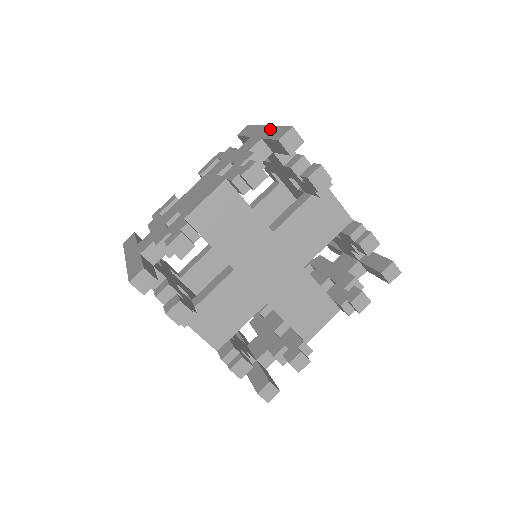
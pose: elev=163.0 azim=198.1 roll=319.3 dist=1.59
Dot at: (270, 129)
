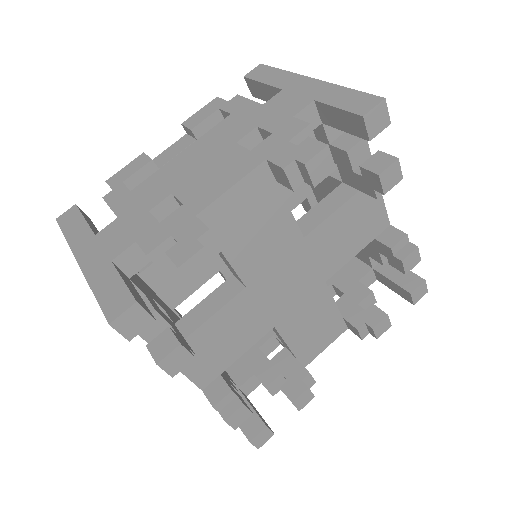
Dot at: (326, 87)
